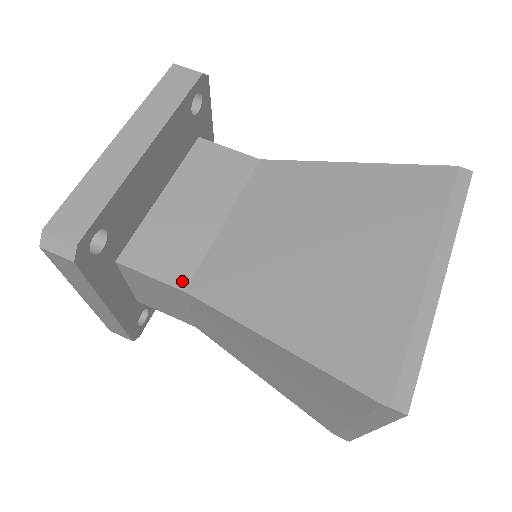
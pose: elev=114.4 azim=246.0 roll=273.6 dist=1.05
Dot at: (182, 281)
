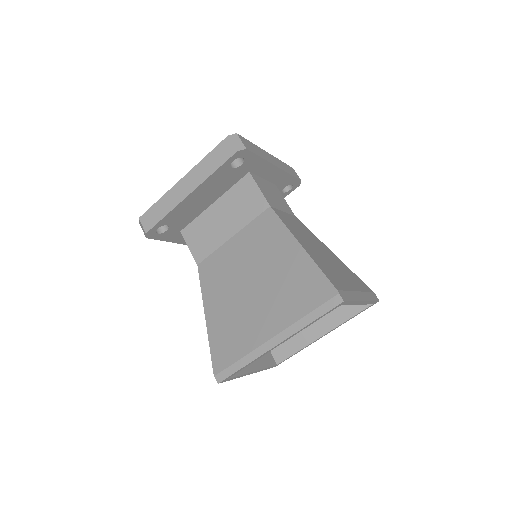
Dot at: (199, 259)
